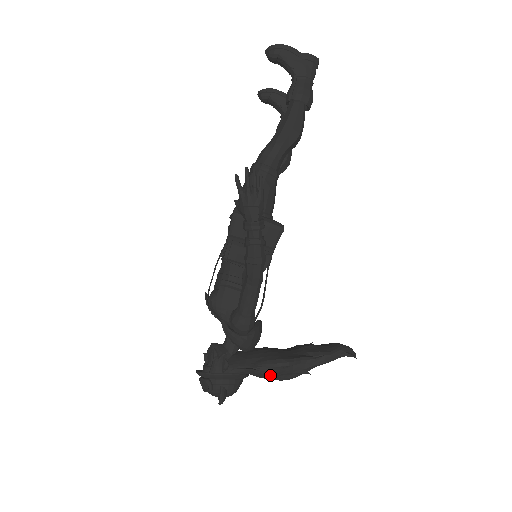
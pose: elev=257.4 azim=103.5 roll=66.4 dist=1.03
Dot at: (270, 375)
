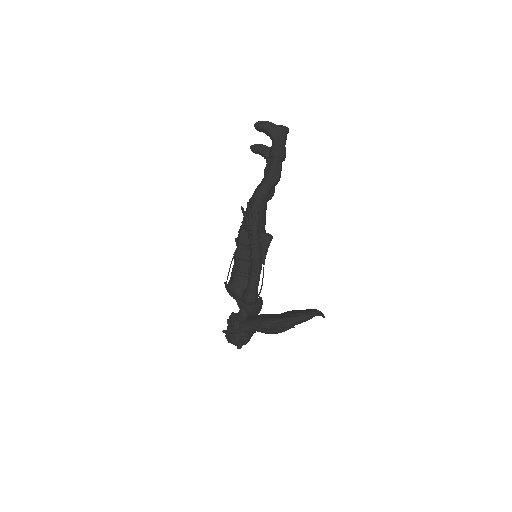
Dot at: (270, 329)
